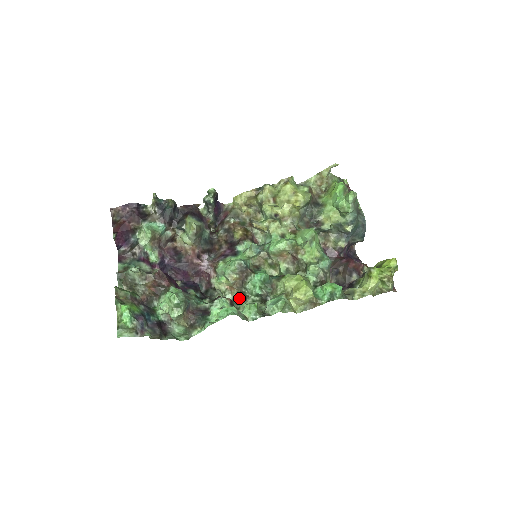
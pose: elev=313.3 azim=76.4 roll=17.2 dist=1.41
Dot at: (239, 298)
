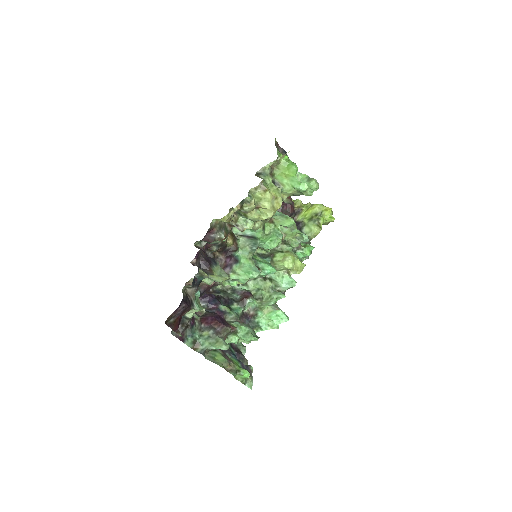
Dot at: occluded
